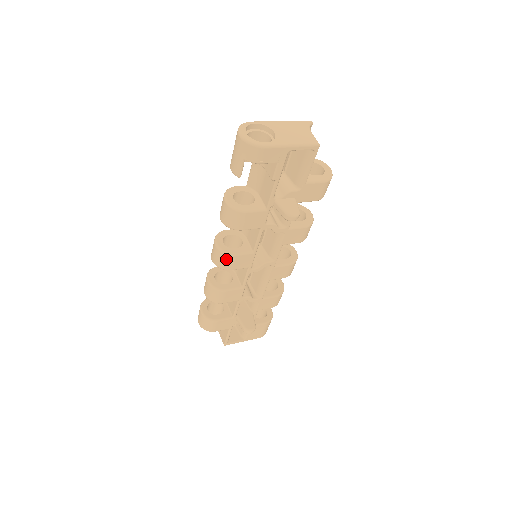
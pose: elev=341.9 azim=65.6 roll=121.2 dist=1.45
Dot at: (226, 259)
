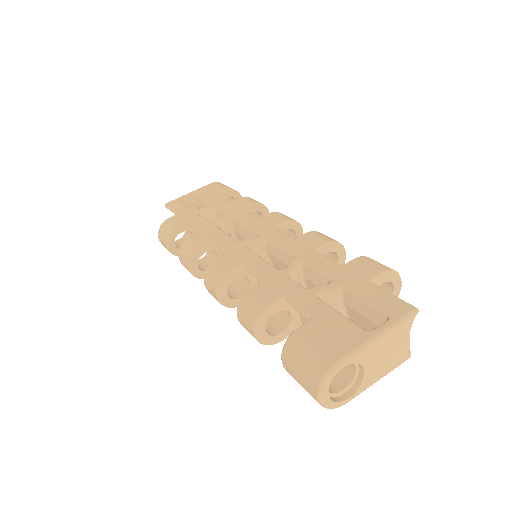
Dot at: occluded
